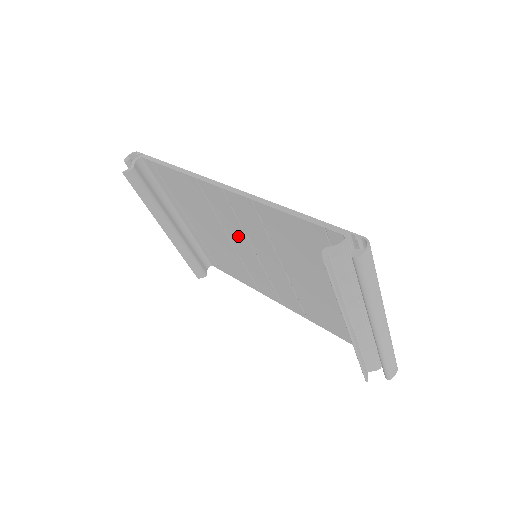
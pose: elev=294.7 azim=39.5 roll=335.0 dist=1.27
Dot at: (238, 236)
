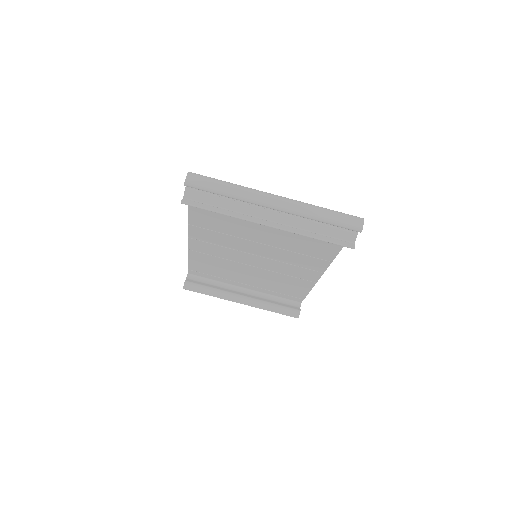
Dot at: (239, 256)
